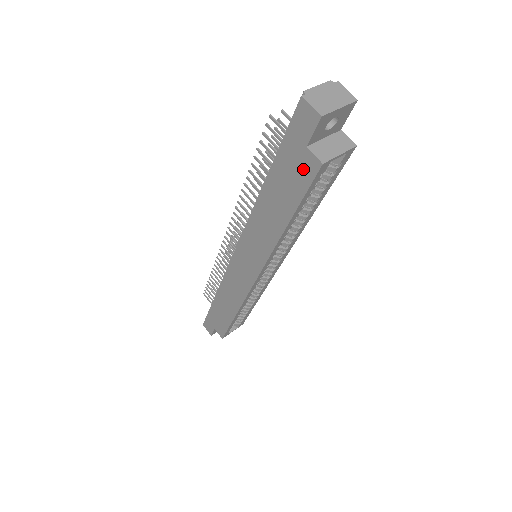
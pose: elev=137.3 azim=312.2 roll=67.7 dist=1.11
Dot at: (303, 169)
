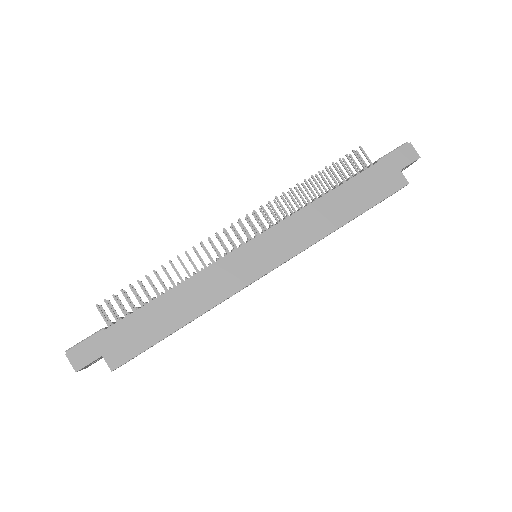
Dot at: (390, 183)
